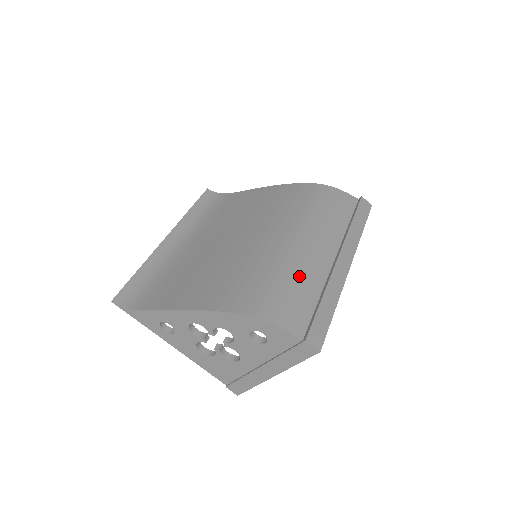
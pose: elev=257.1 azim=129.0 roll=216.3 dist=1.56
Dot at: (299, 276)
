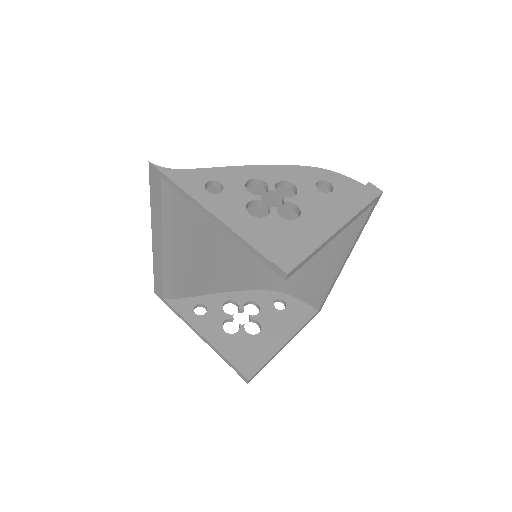
Dot at: occluded
